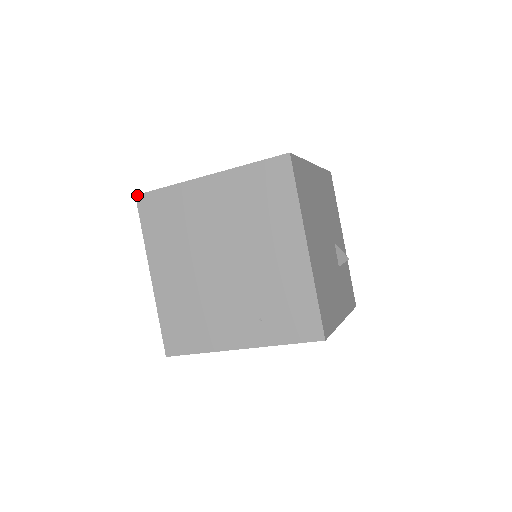
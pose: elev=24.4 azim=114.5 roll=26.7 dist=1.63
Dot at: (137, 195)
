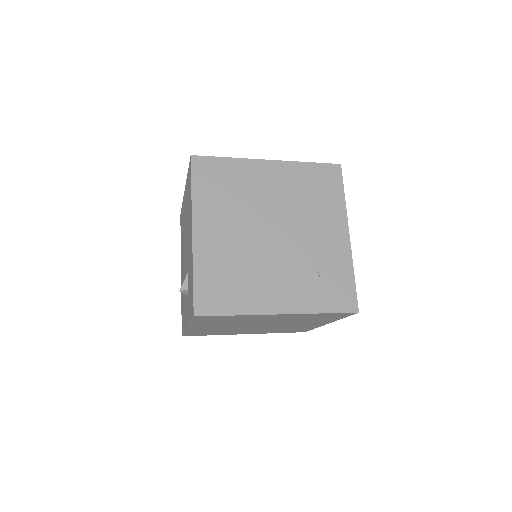
Dot at: occluded
